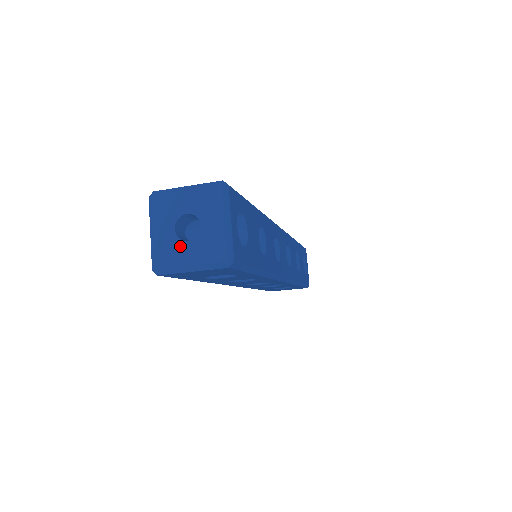
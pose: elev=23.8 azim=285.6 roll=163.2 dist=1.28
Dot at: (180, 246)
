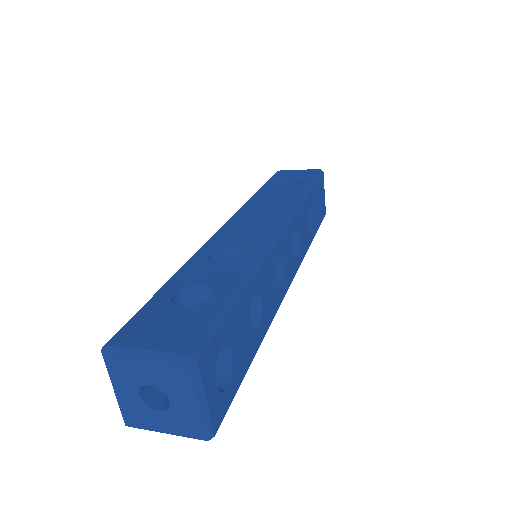
Dot at: (149, 413)
